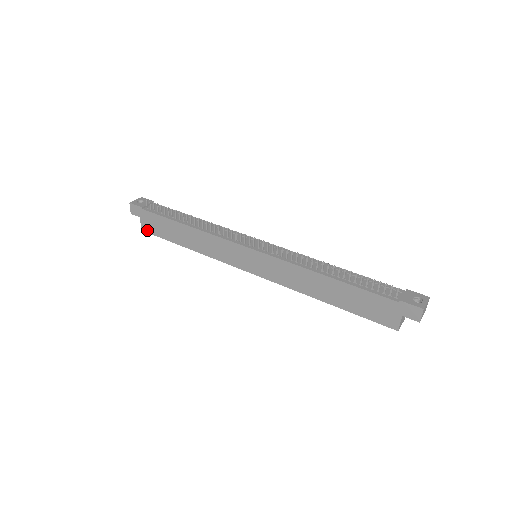
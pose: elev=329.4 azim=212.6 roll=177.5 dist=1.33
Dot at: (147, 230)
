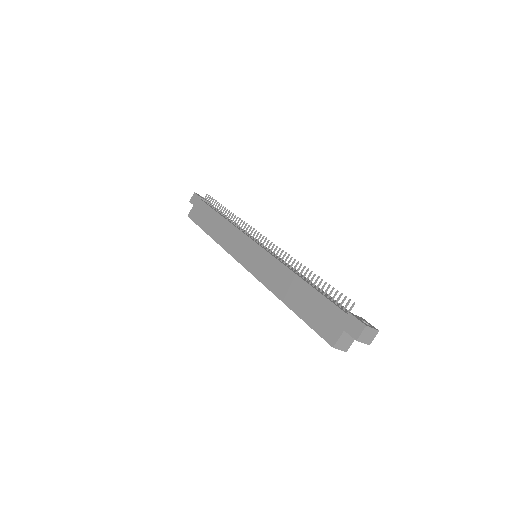
Dot at: (191, 216)
